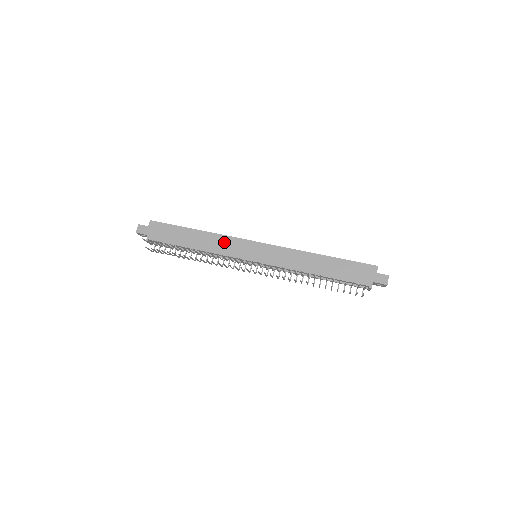
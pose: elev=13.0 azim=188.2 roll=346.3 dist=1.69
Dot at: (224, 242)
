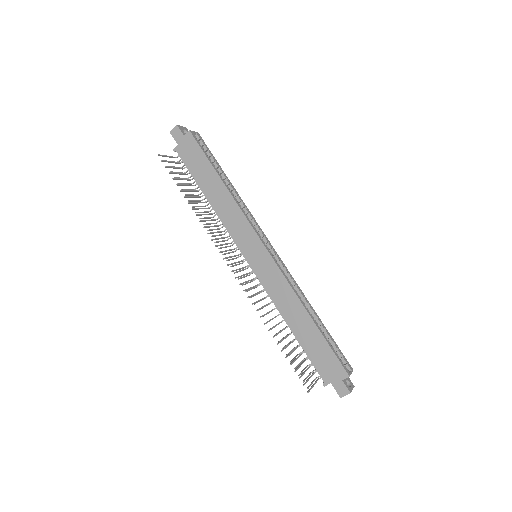
Dot at: (236, 217)
